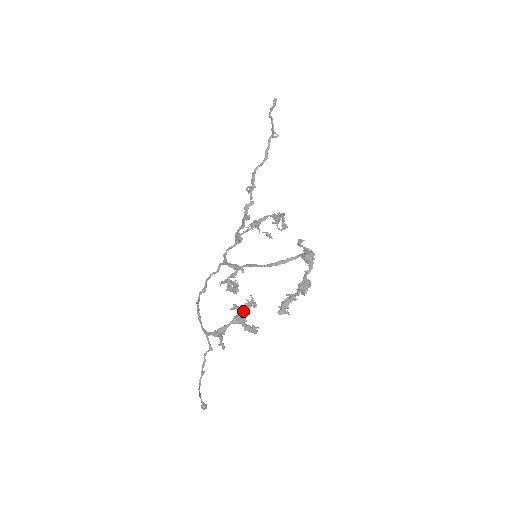
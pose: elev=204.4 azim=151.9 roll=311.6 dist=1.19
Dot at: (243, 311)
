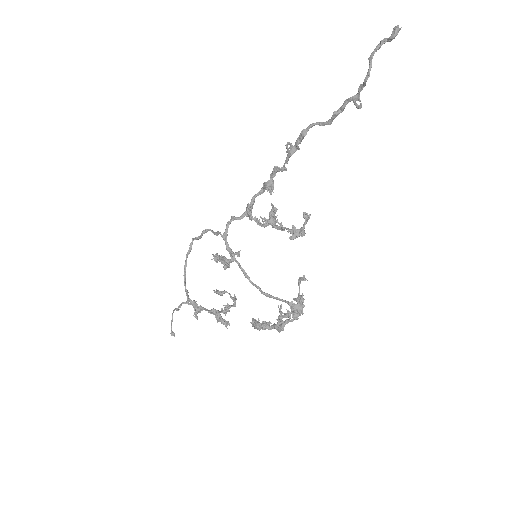
Dot at: (220, 312)
